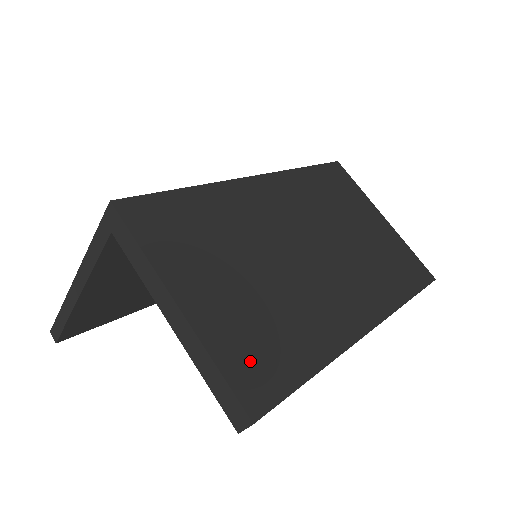
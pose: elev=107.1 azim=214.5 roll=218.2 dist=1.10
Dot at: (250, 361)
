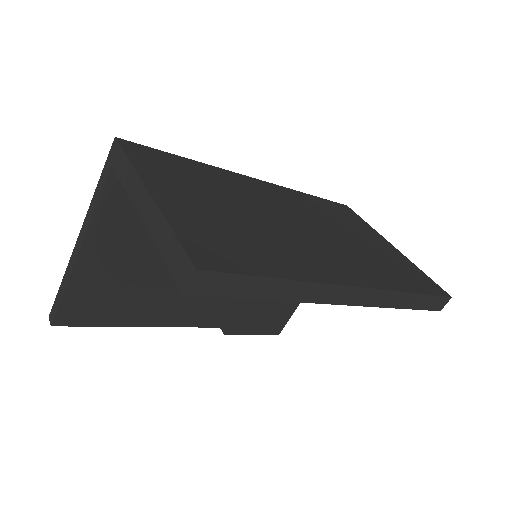
Dot at: (209, 242)
